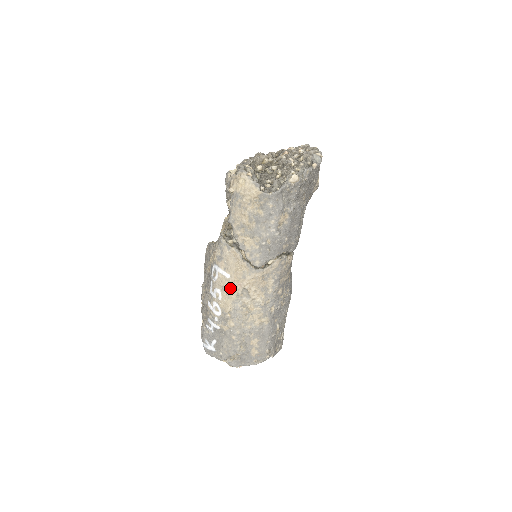
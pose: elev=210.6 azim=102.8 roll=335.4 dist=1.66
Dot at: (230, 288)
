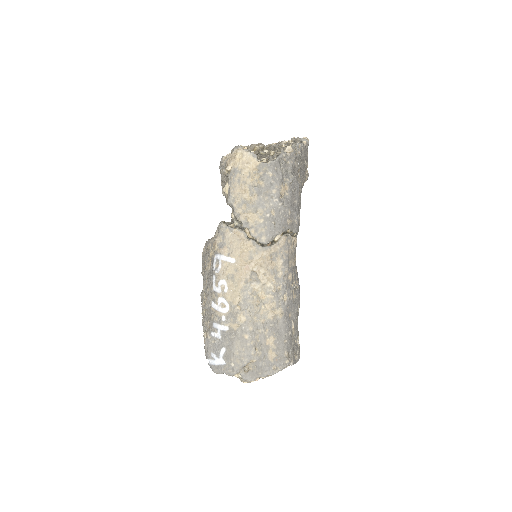
Dot at: (237, 274)
